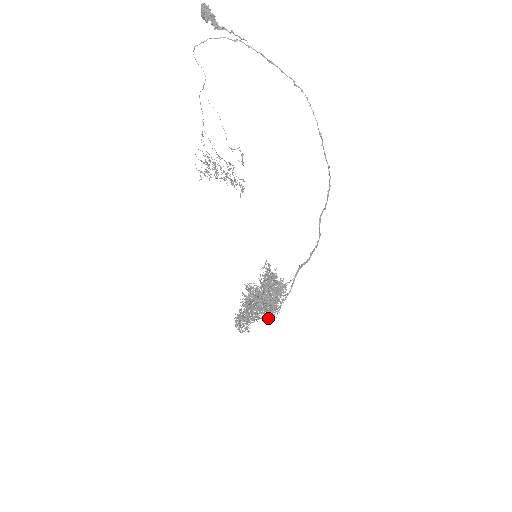
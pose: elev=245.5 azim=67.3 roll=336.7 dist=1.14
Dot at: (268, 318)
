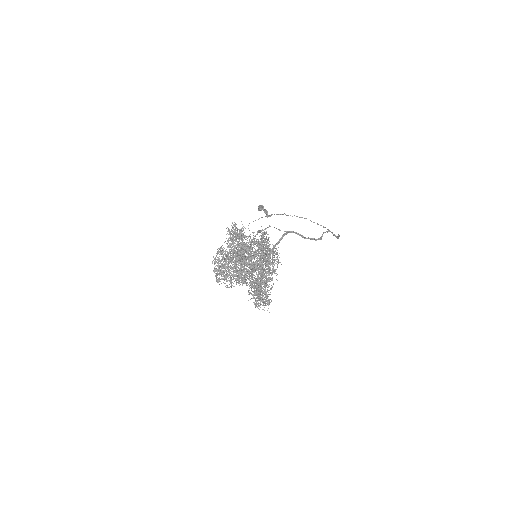
Dot at: occluded
